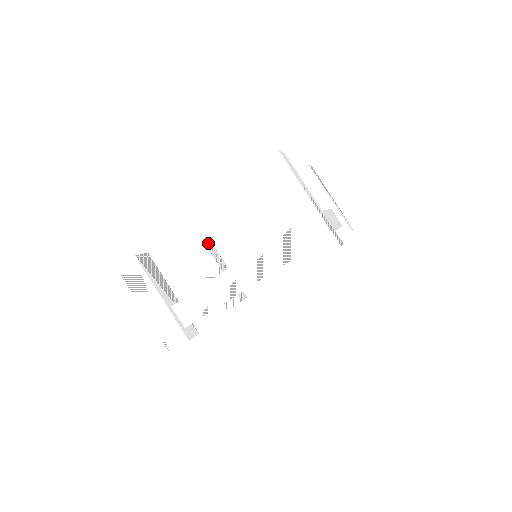
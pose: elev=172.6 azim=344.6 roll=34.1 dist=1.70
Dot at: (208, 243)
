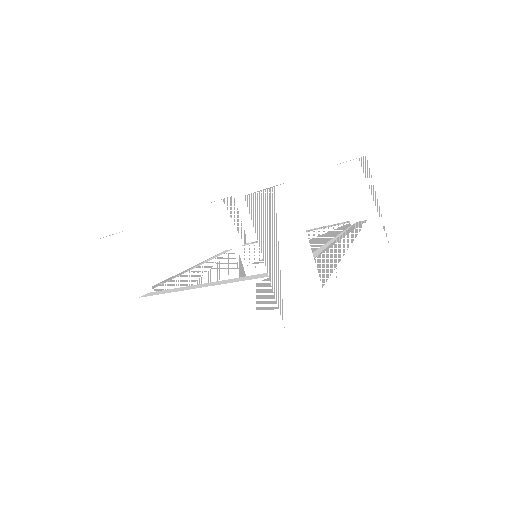
Dot at: (229, 203)
